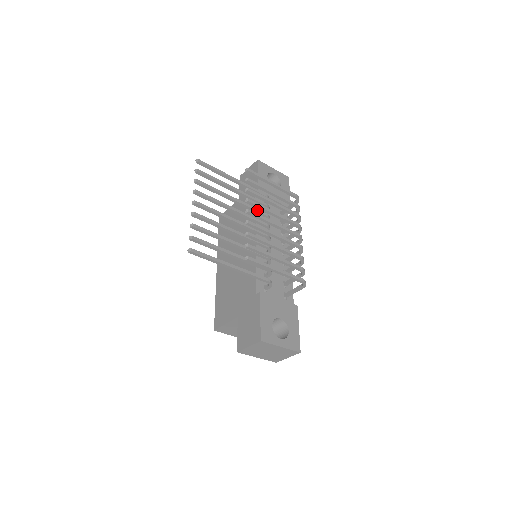
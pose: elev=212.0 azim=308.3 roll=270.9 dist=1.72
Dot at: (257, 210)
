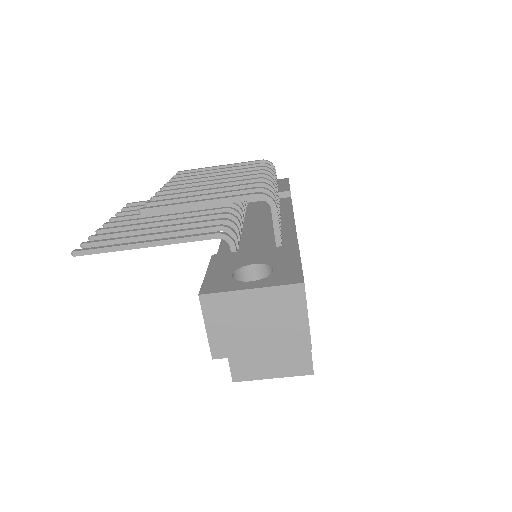
Dot at: occluded
